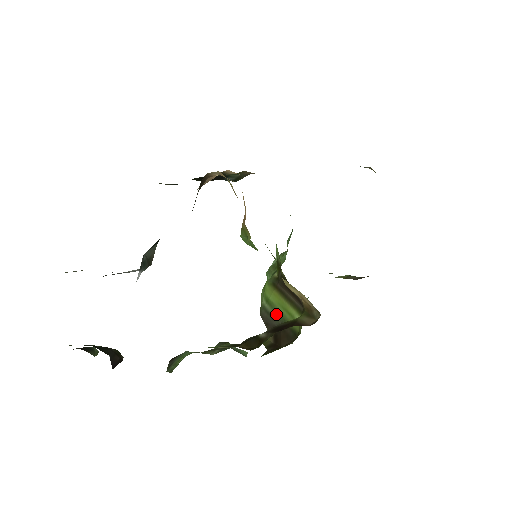
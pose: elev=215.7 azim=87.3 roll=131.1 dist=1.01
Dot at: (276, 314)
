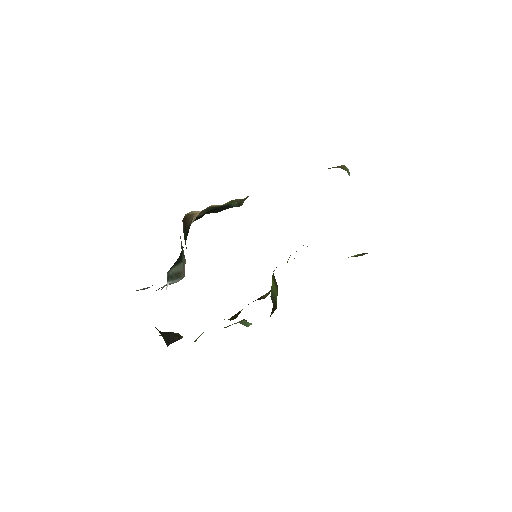
Dot at: (273, 295)
